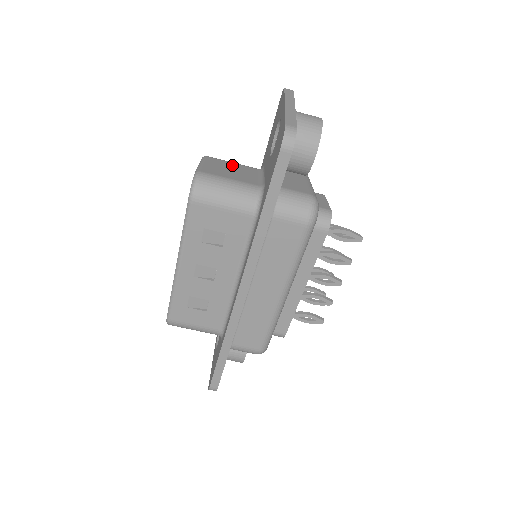
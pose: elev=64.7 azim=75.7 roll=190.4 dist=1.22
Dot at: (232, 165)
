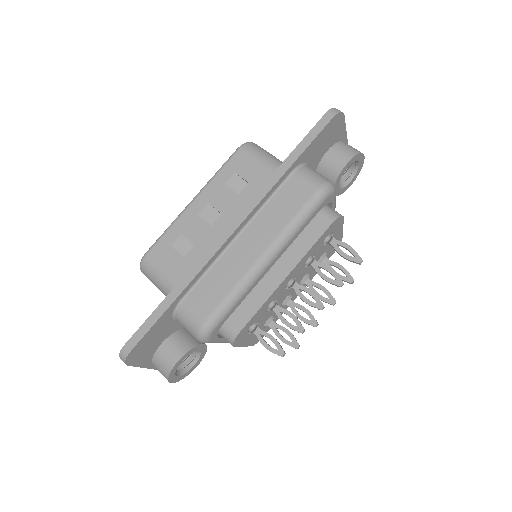
Dot at: occluded
